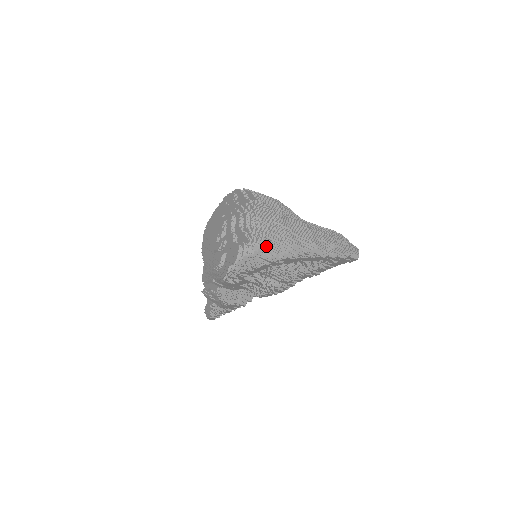
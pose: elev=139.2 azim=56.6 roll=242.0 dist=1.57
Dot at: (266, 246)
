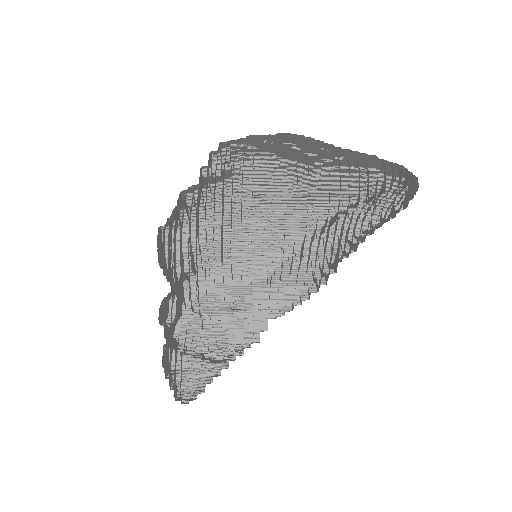
Dot at: (226, 271)
